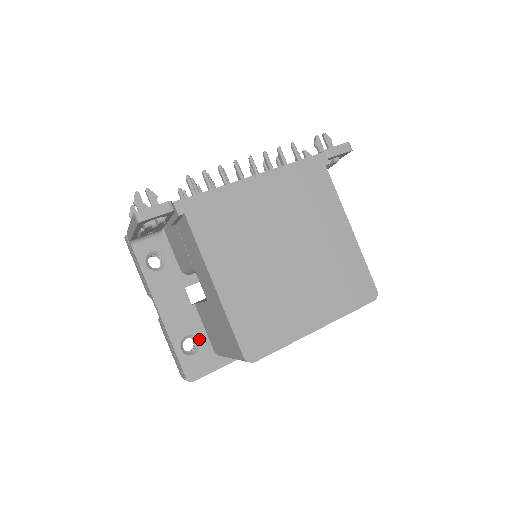
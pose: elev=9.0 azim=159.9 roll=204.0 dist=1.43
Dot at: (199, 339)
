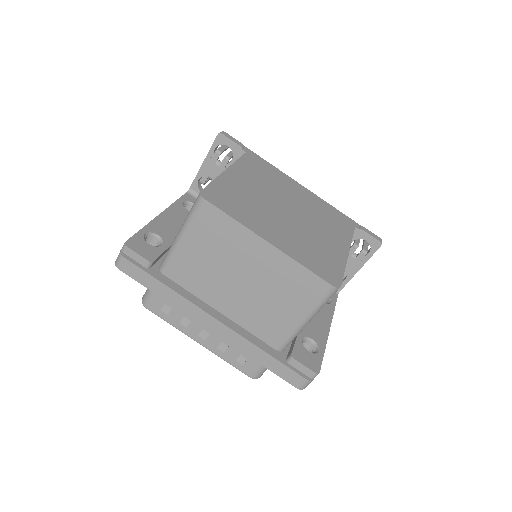
Dot at: (163, 244)
